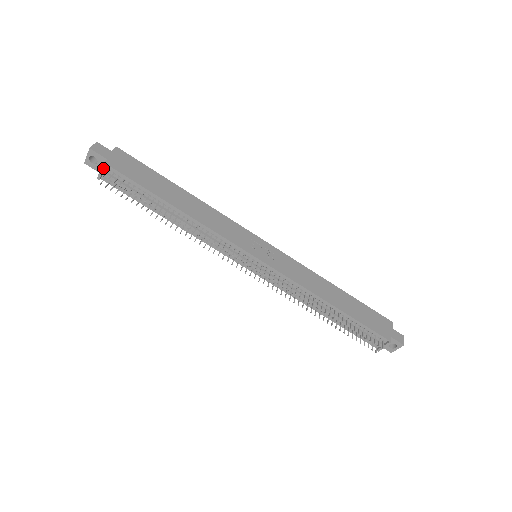
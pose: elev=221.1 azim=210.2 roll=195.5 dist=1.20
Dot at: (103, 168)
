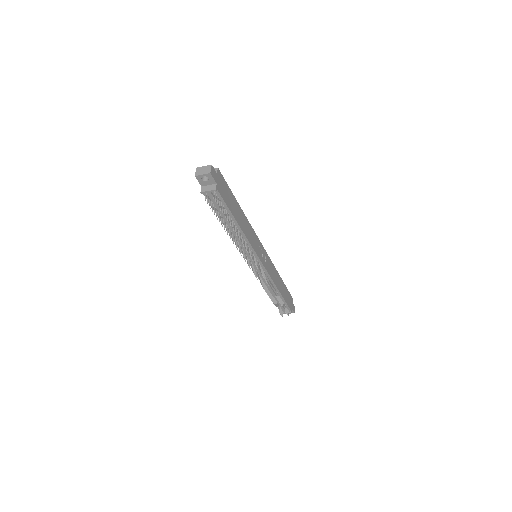
Dot at: (213, 191)
